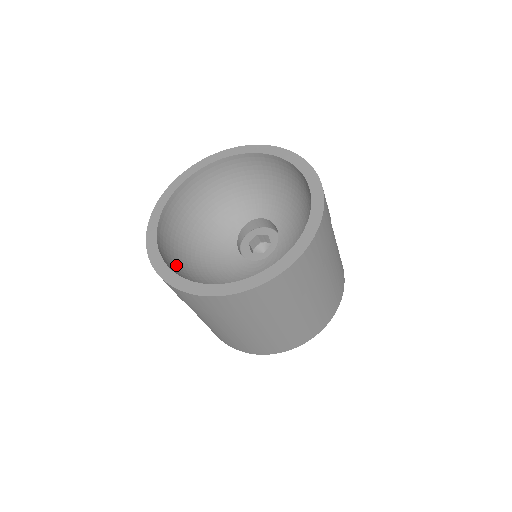
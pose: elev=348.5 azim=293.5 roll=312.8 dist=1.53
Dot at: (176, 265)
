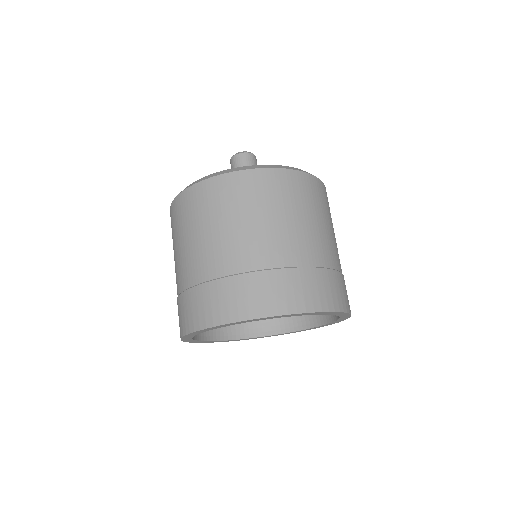
Dot at: occluded
